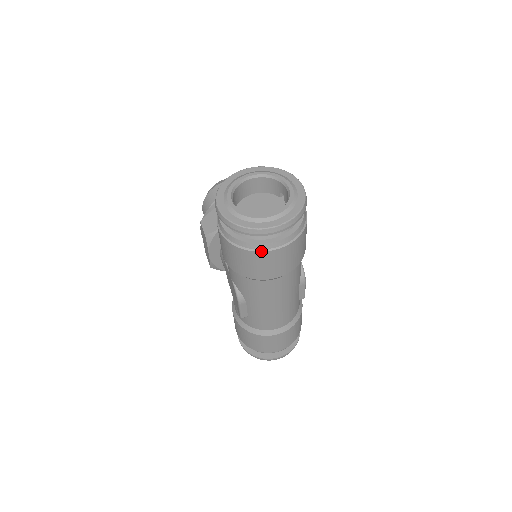
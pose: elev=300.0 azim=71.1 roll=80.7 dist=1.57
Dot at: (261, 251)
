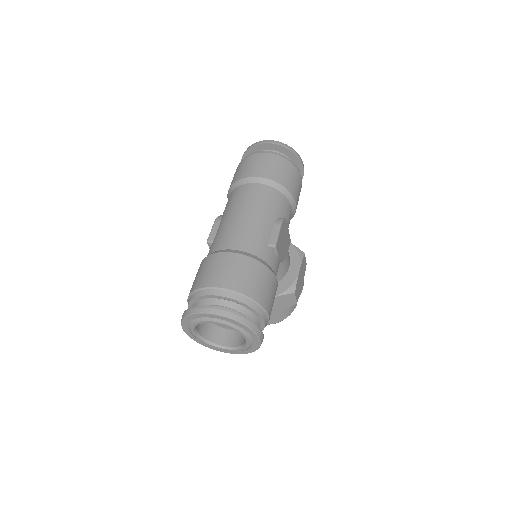
Dot at: (252, 154)
